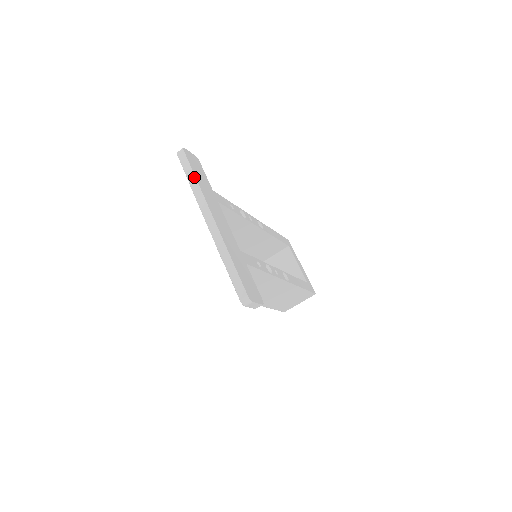
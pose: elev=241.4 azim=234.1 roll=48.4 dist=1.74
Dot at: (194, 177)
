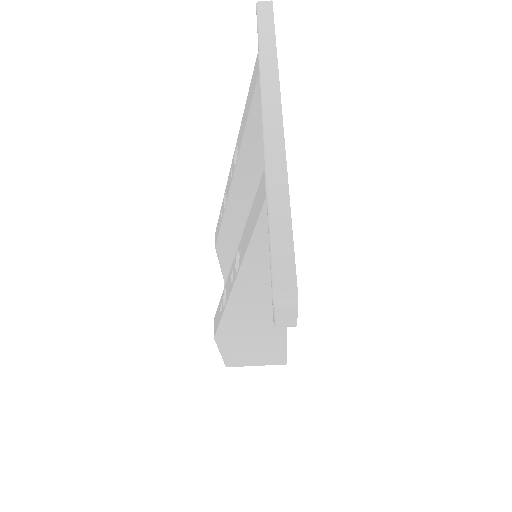
Dot at: (274, 43)
